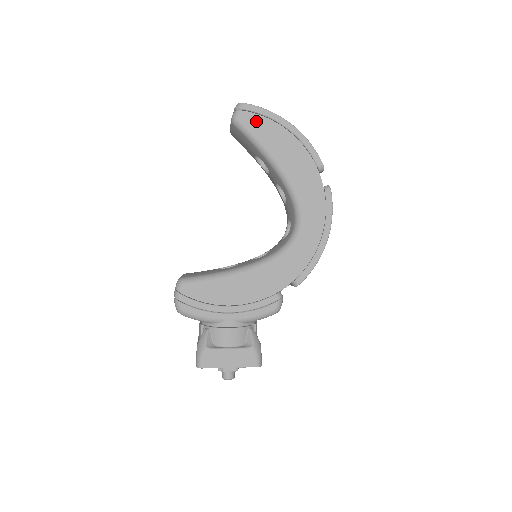
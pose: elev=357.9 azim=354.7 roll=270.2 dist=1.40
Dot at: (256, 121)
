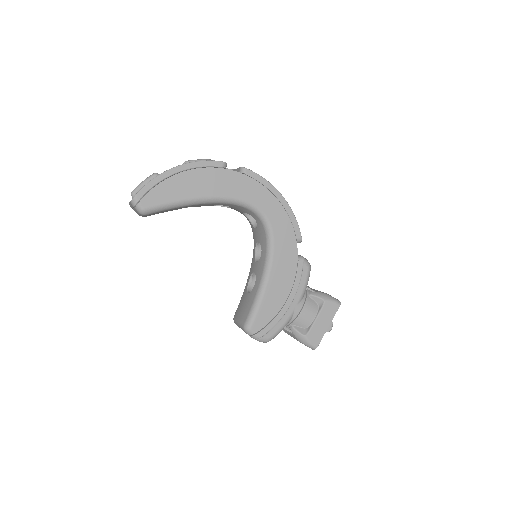
Dot at: (155, 195)
